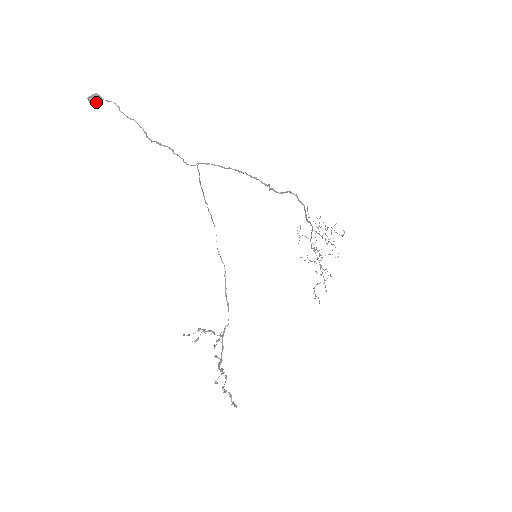
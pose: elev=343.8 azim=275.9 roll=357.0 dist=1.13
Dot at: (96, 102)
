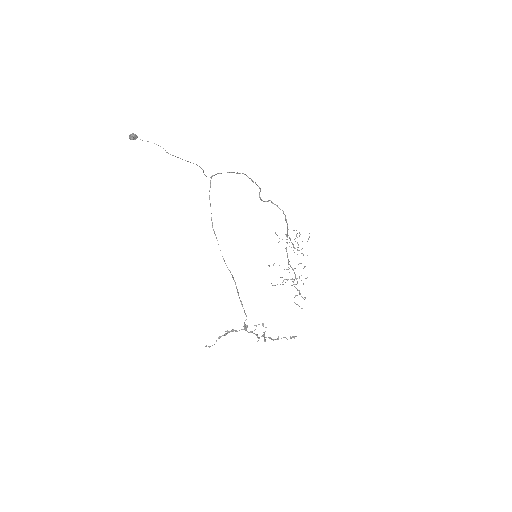
Dot at: (134, 139)
